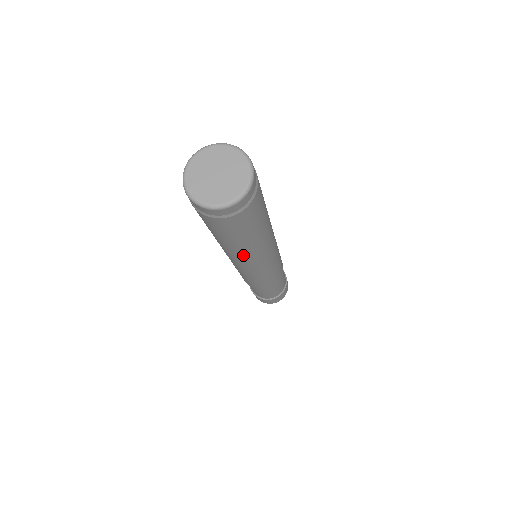
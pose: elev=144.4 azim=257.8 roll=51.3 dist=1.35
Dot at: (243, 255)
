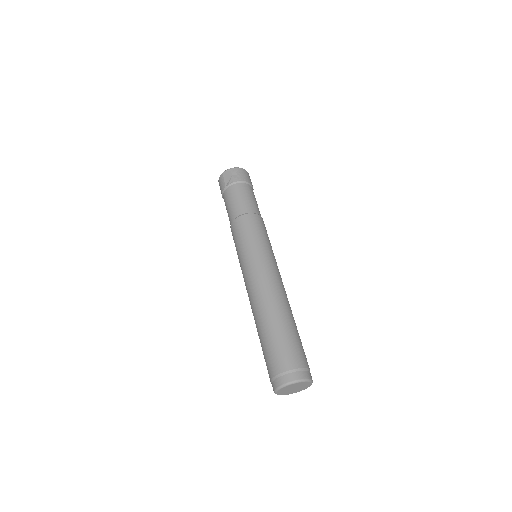
Dot at: occluded
